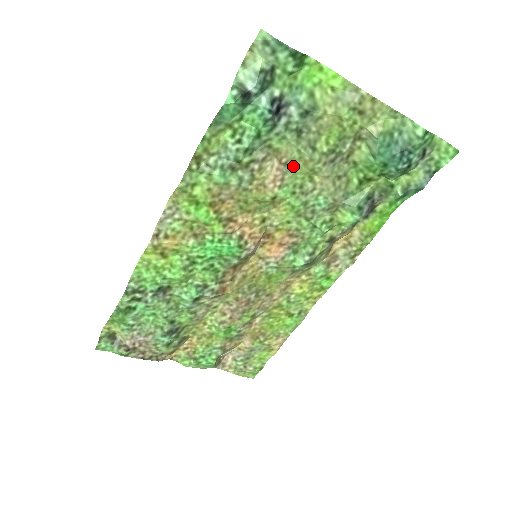
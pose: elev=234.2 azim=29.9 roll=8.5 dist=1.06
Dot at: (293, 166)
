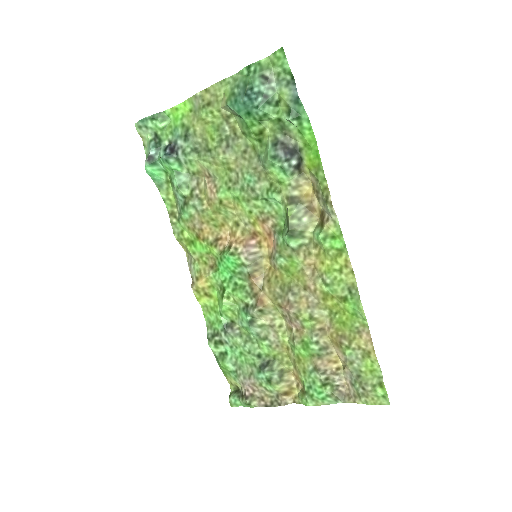
Dot at: (213, 172)
